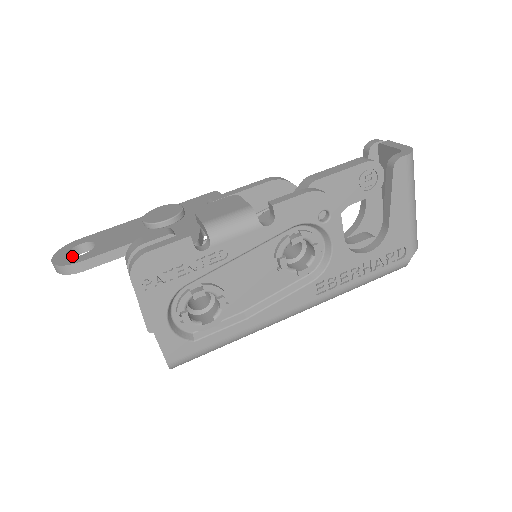
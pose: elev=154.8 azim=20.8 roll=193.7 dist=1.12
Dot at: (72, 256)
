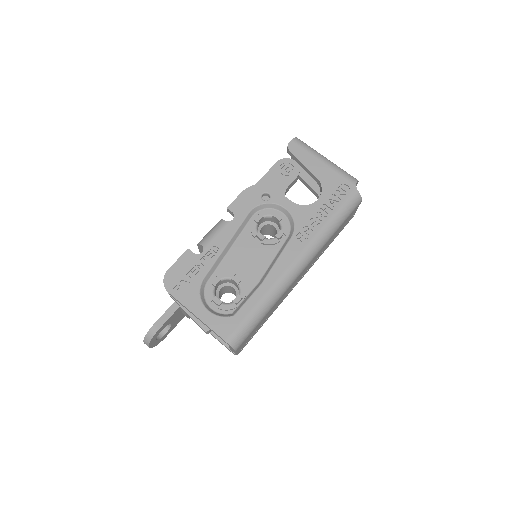
Dot at: (158, 338)
